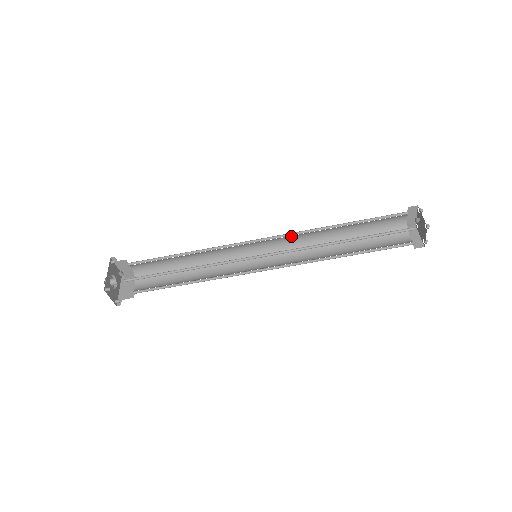
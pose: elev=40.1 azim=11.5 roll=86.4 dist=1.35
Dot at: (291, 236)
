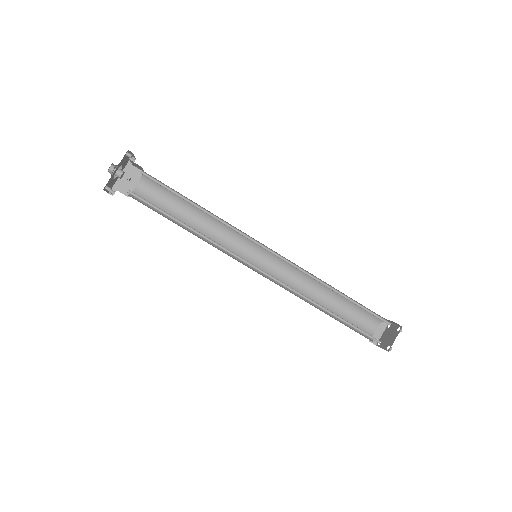
Dot at: (296, 265)
